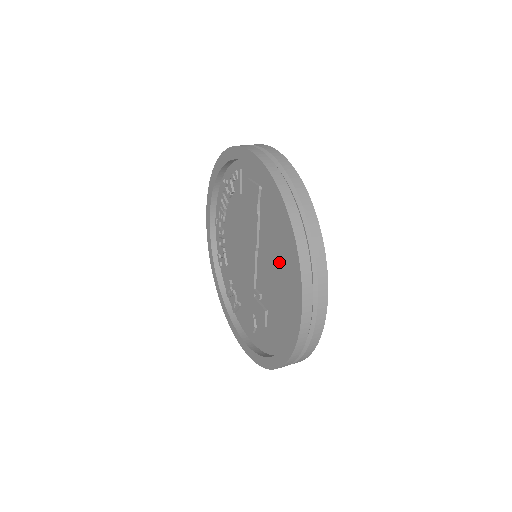
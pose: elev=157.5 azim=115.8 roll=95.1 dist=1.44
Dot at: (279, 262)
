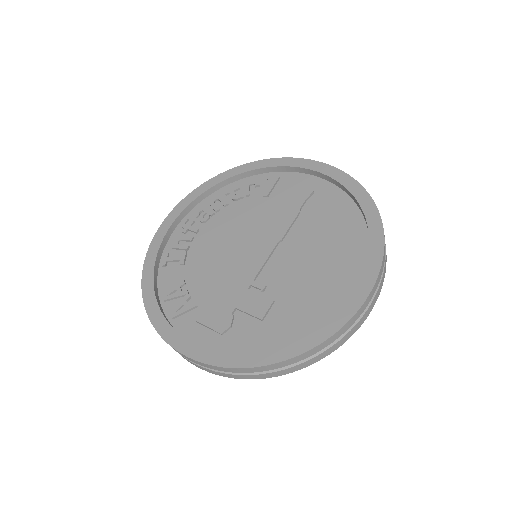
Dot at: (326, 250)
